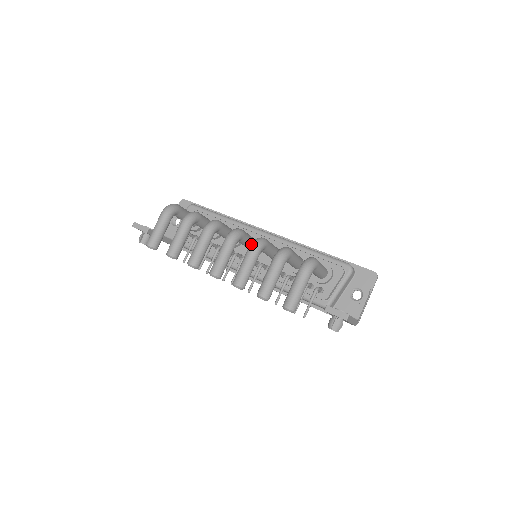
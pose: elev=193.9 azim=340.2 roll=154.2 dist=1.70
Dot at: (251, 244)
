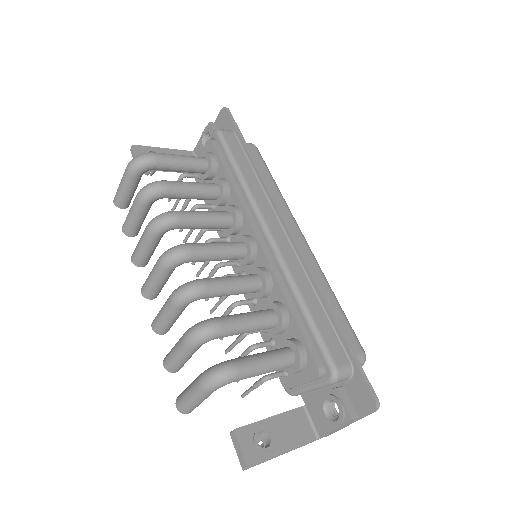
Dot at: (174, 290)
